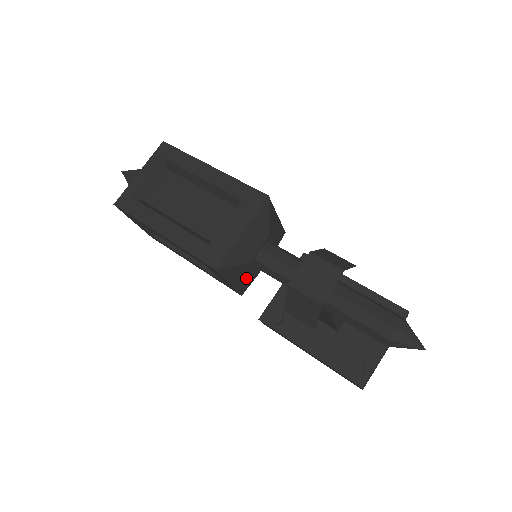
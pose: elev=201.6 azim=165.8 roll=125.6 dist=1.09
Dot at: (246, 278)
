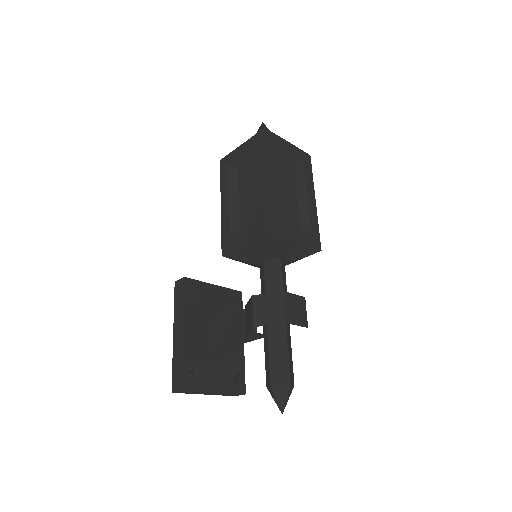
Dot at: (249, 255)
